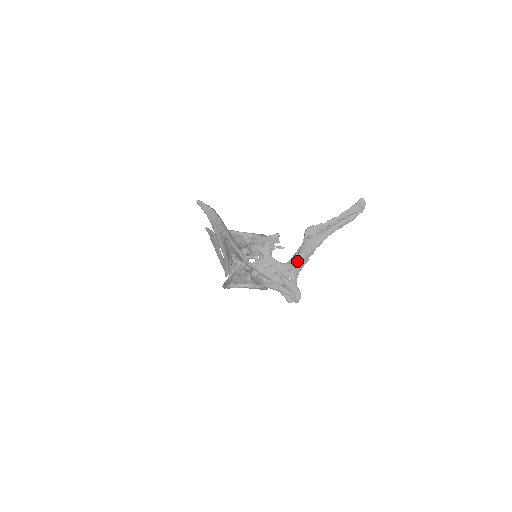
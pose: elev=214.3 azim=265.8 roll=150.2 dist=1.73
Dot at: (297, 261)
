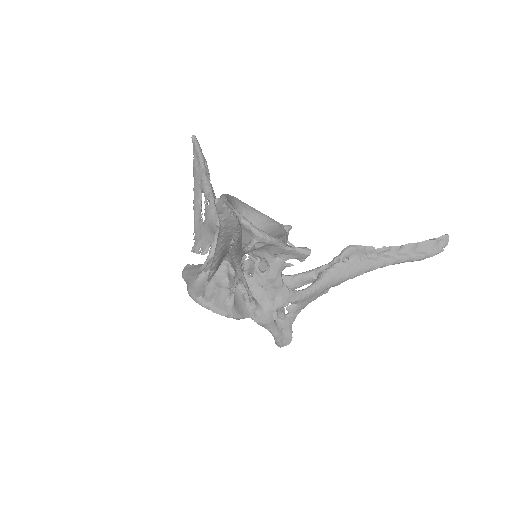
Dot at: (312, 292)
